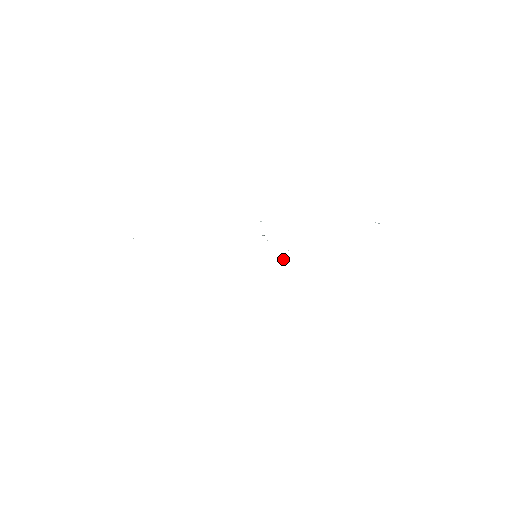
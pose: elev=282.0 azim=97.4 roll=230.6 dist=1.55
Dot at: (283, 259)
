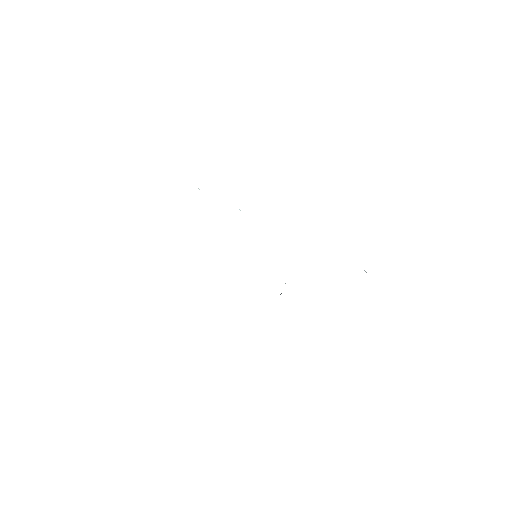
Dot at: occluded
